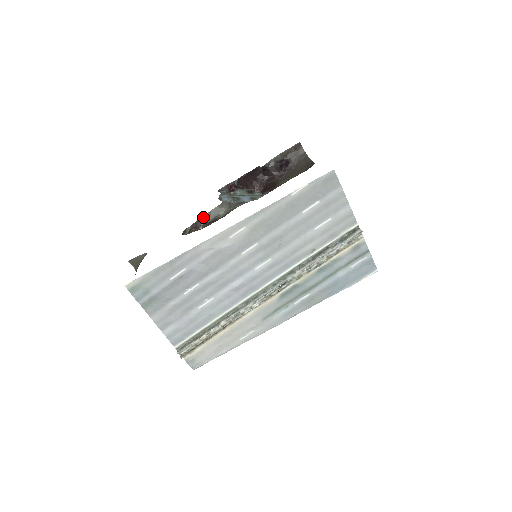
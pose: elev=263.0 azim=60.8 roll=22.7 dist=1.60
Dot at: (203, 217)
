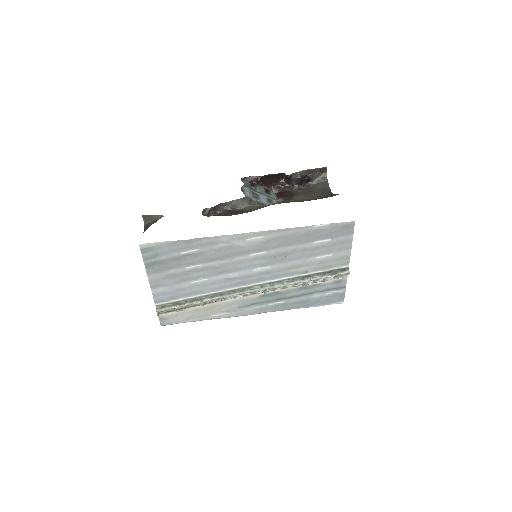
Dot at: (224, 203)
